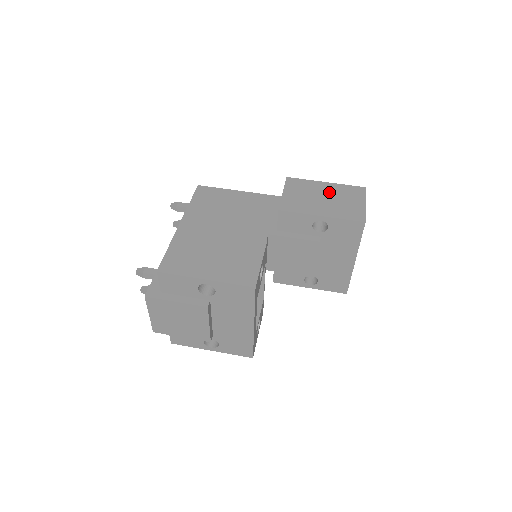
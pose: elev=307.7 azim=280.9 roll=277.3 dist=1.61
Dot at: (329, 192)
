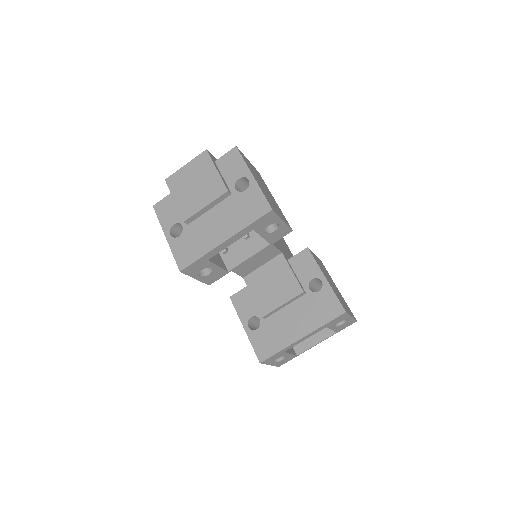
Dot at: (337, 290)
